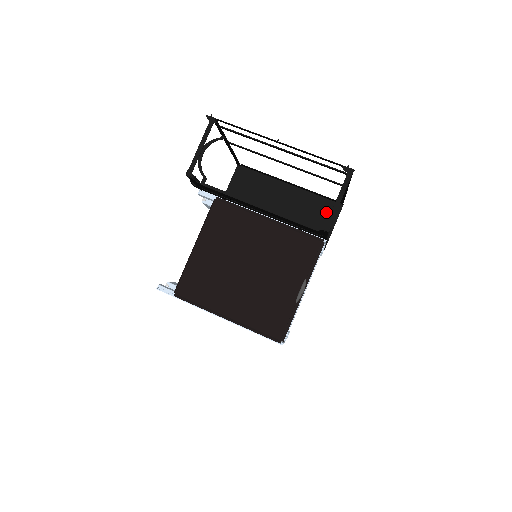
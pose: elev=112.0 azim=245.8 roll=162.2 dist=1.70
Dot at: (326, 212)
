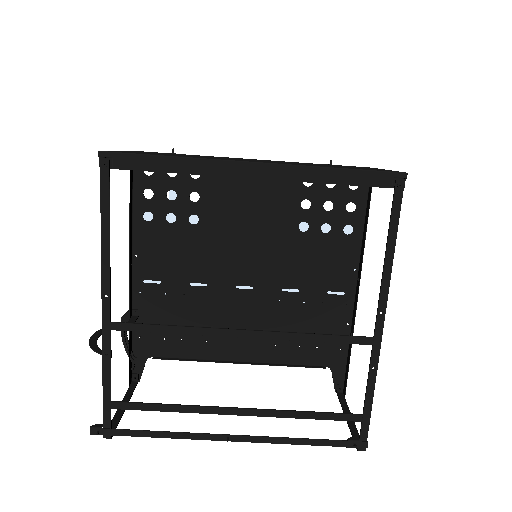
Dot at: occluded
